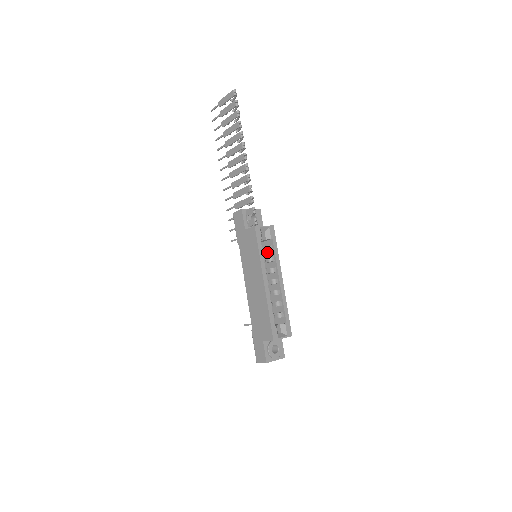
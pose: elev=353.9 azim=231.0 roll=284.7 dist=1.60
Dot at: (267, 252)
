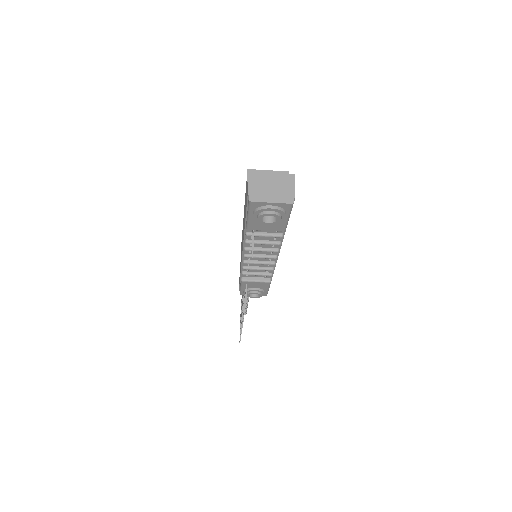
Dot at: occluded
